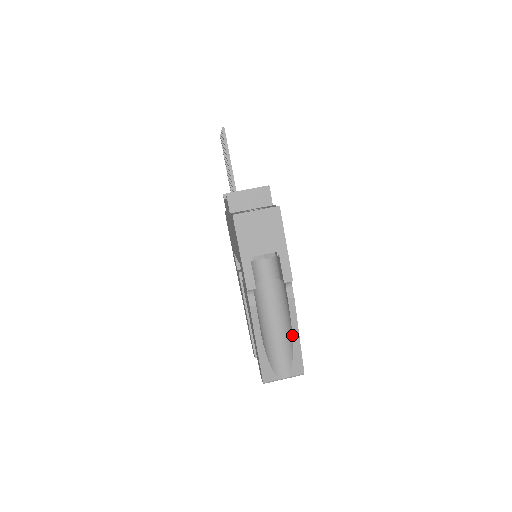
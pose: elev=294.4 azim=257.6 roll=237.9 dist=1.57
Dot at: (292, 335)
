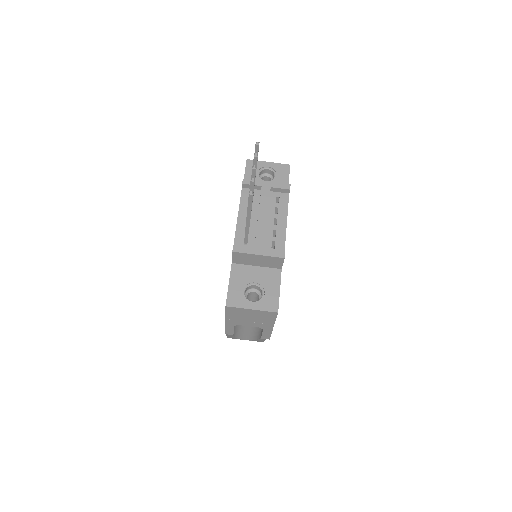
Dot at: (259, 338)
